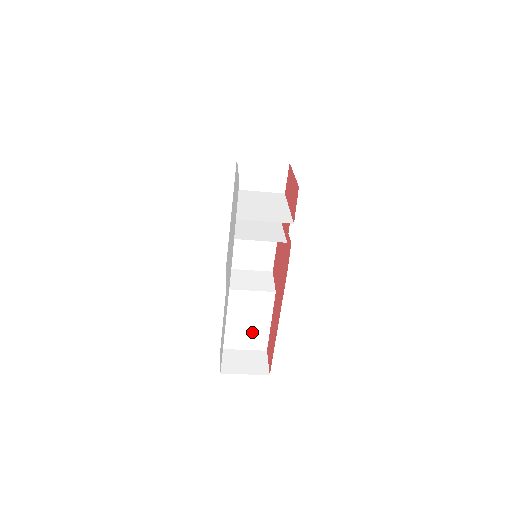
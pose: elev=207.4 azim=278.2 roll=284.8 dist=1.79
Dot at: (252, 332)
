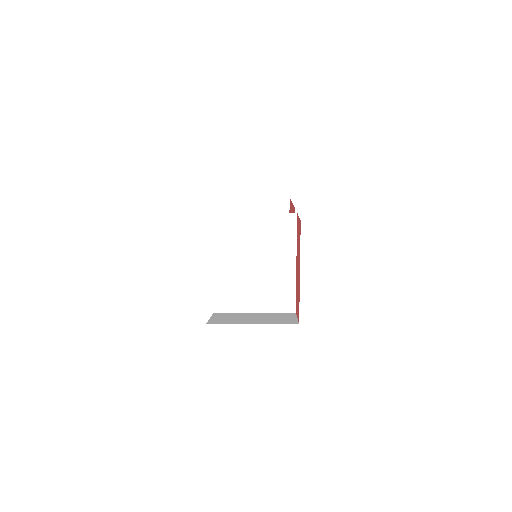
Dot at: occluded
